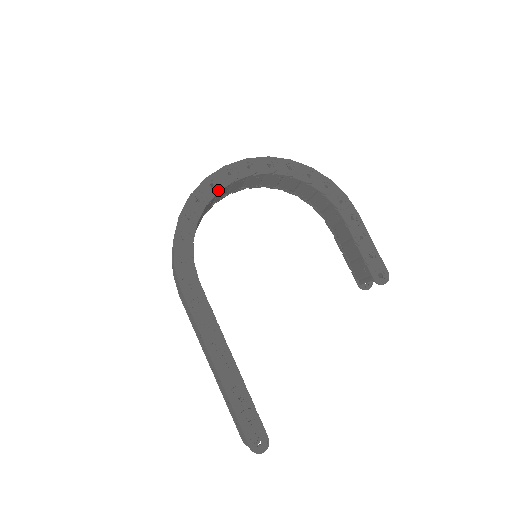
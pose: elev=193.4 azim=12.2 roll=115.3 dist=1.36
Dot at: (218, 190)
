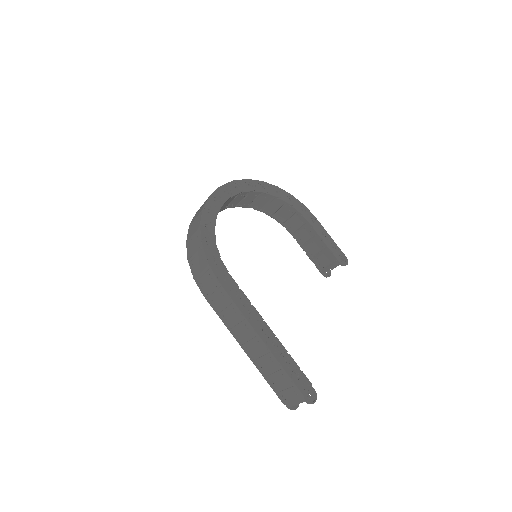
Dot at: (221, 204)
